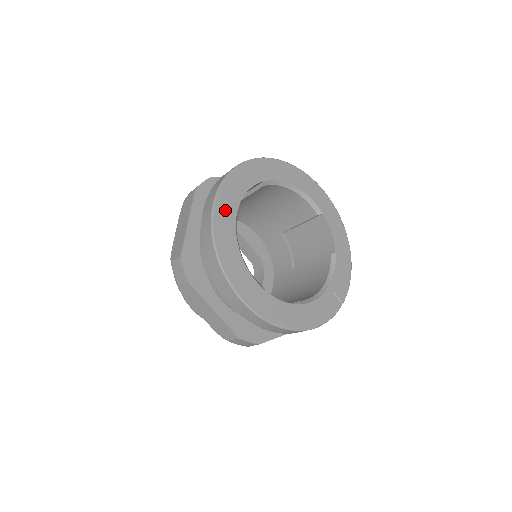
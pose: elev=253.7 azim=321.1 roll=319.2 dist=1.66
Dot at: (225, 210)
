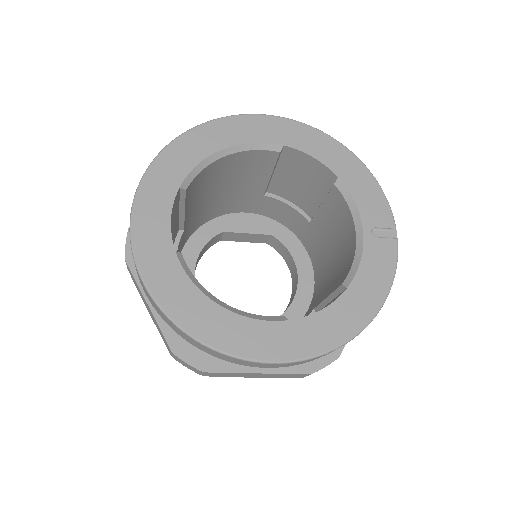
Dot at: (163, 275)
